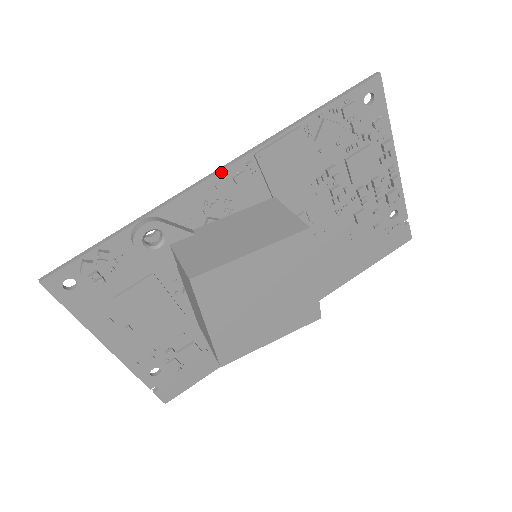
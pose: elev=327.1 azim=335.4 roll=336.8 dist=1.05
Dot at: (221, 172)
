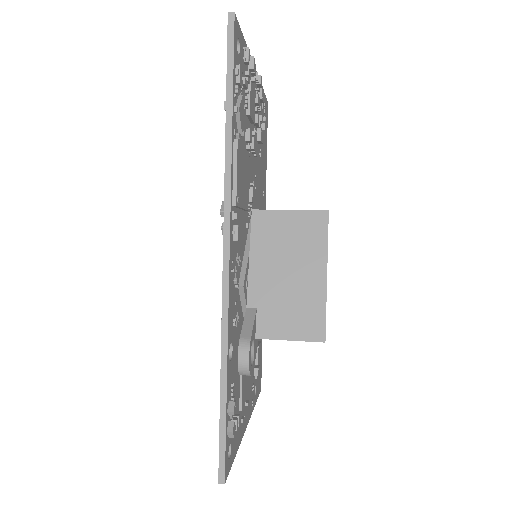
Dot at: (230, 250)
